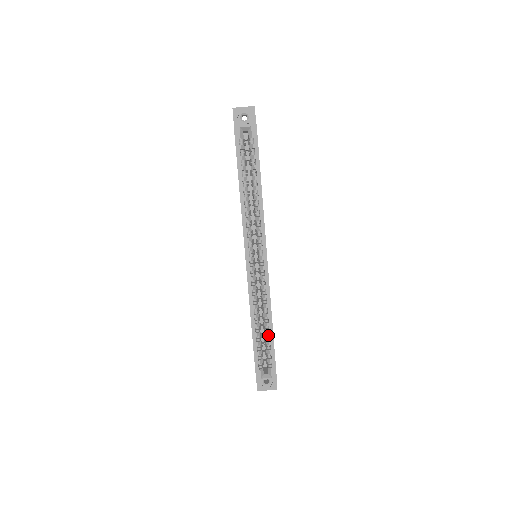
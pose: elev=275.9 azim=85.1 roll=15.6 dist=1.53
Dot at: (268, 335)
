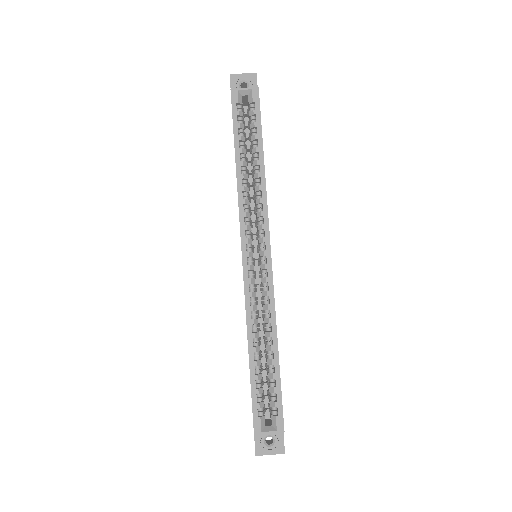
Dot at: (272, 364)
